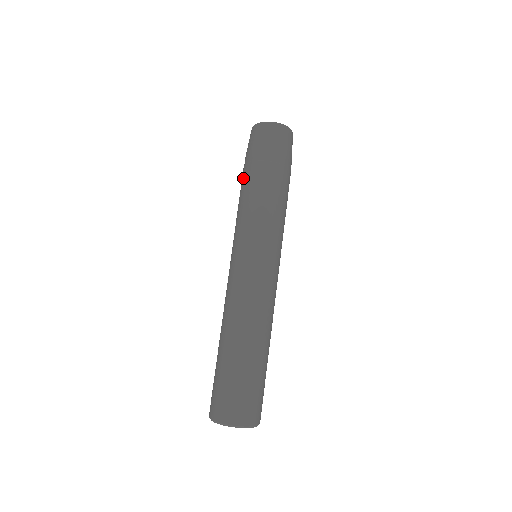
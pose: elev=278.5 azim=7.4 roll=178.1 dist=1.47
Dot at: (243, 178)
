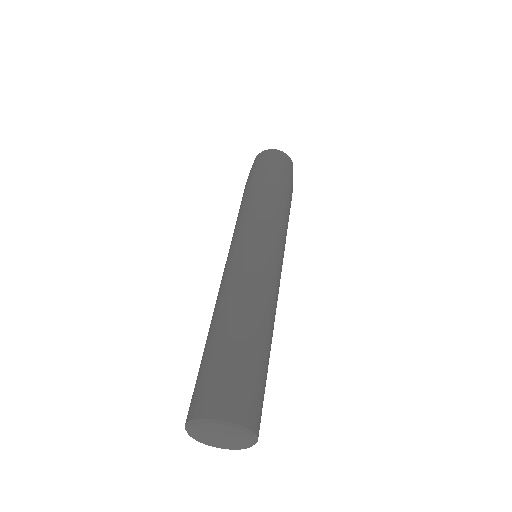
Dot at: occluded
